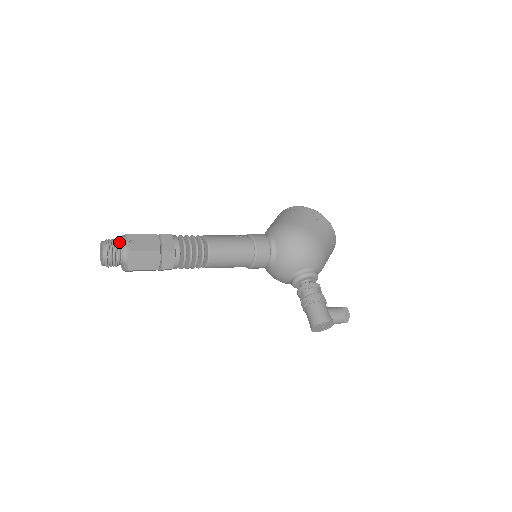
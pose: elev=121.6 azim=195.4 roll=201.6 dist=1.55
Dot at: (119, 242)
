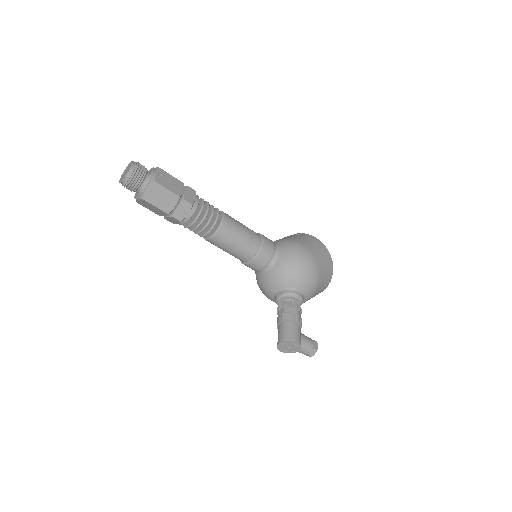
Dot at: (147, 170)
